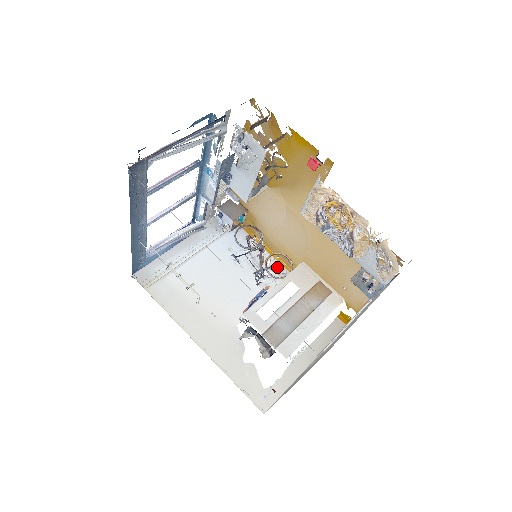
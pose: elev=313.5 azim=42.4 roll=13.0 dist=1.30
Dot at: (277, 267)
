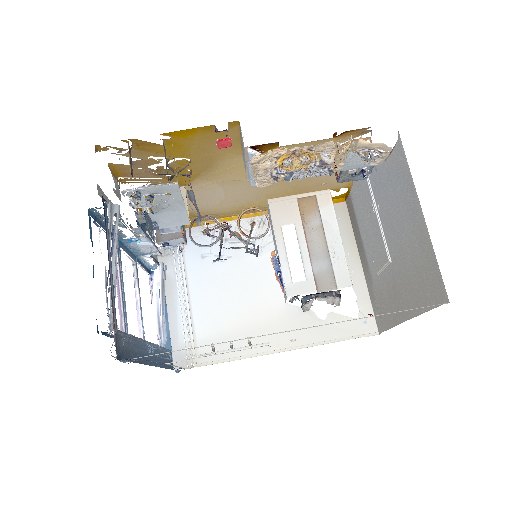
Dot at: (253, 226)
